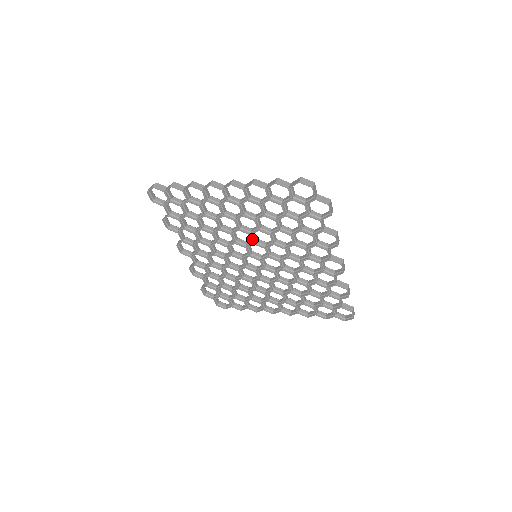
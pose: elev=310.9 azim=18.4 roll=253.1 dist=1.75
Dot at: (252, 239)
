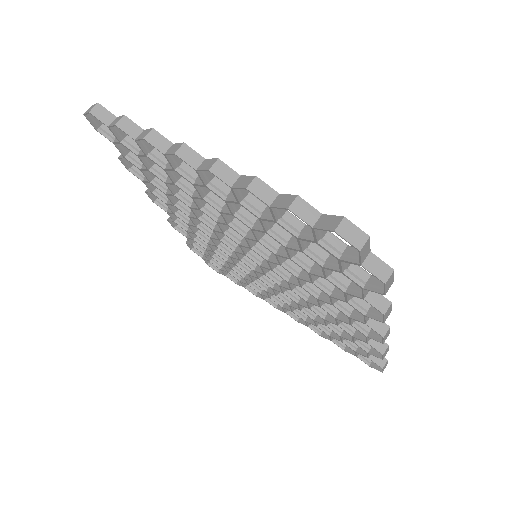
Dot at: (248, 243)
